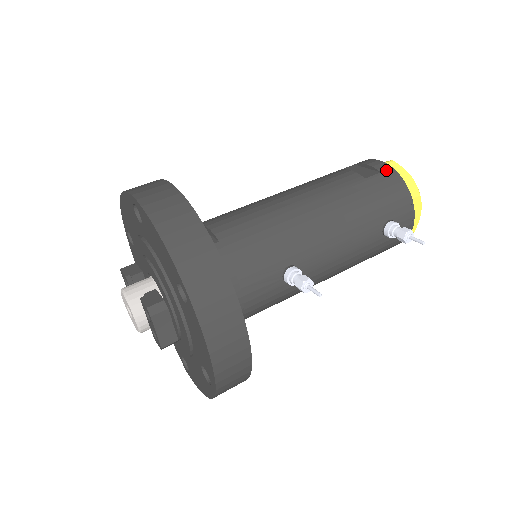
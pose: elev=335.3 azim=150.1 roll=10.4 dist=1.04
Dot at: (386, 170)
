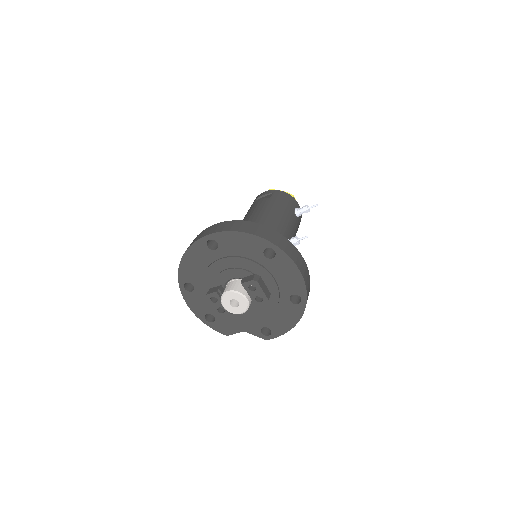
Dot at: (273, 192)
